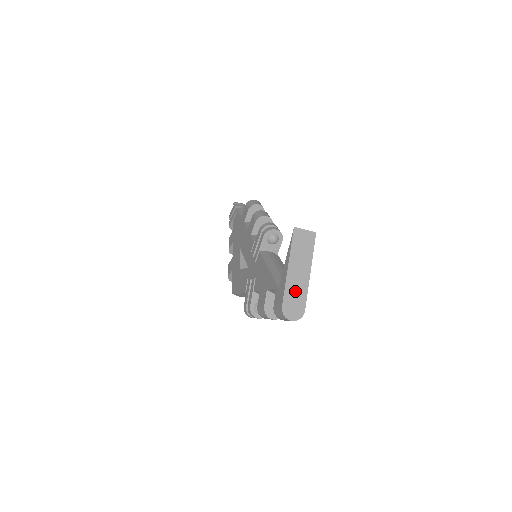
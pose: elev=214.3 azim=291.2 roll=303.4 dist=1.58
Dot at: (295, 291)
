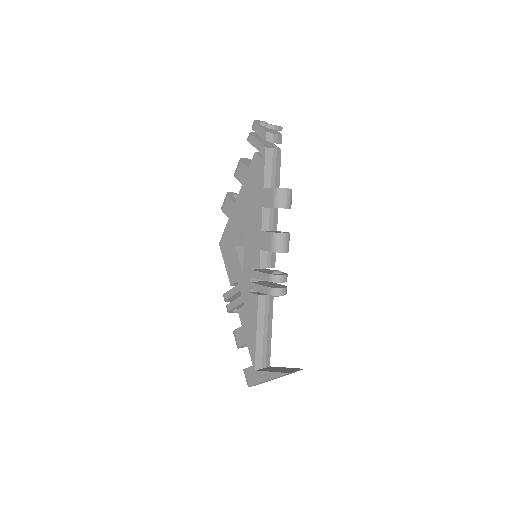
Dot at: occluded
